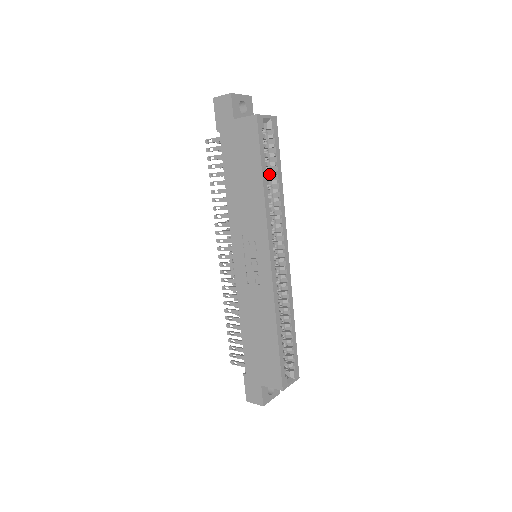
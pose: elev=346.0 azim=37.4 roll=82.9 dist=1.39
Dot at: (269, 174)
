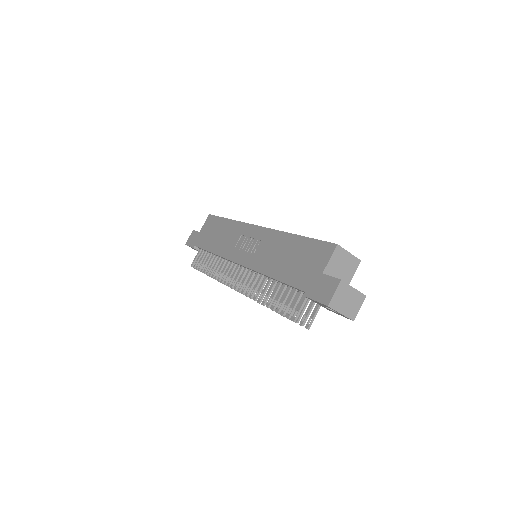
Dot at: occluded
